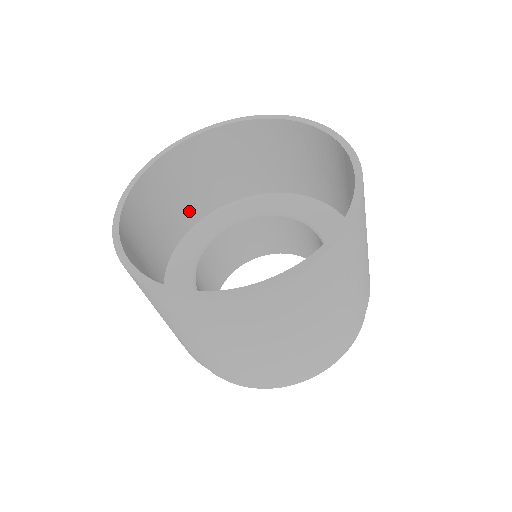
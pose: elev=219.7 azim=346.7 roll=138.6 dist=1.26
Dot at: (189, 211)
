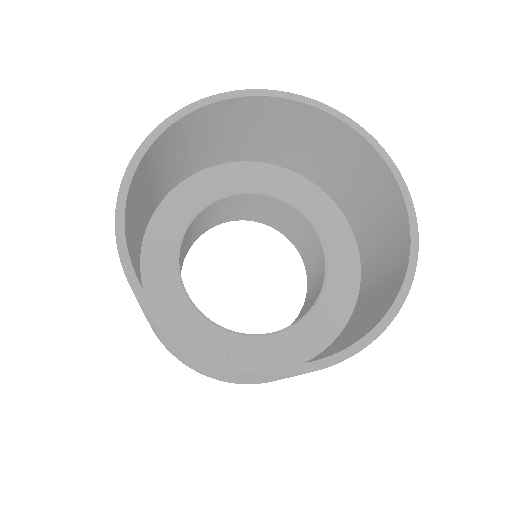
Dot at: (148, 208)
